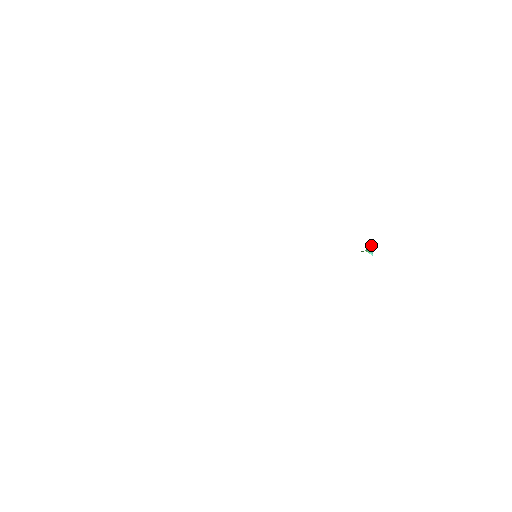
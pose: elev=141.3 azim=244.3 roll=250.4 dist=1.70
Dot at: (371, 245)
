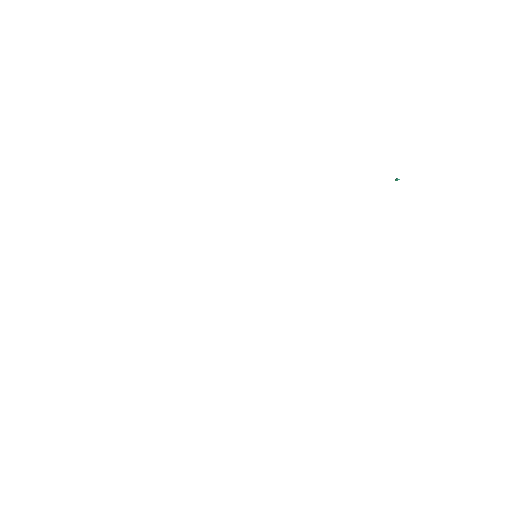
Dot at: (396, 178)
